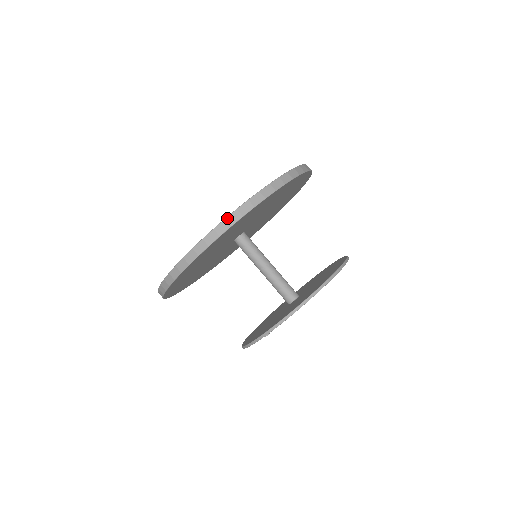
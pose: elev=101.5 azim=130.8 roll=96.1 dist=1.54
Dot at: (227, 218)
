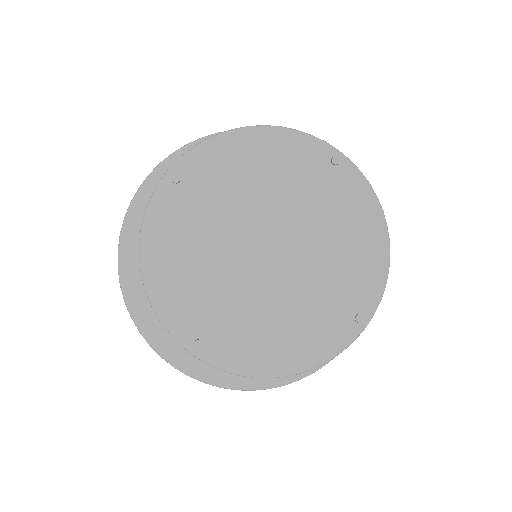
Dot at: occluded
